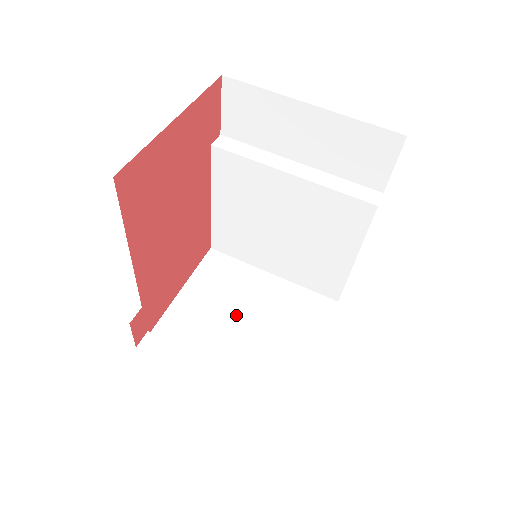
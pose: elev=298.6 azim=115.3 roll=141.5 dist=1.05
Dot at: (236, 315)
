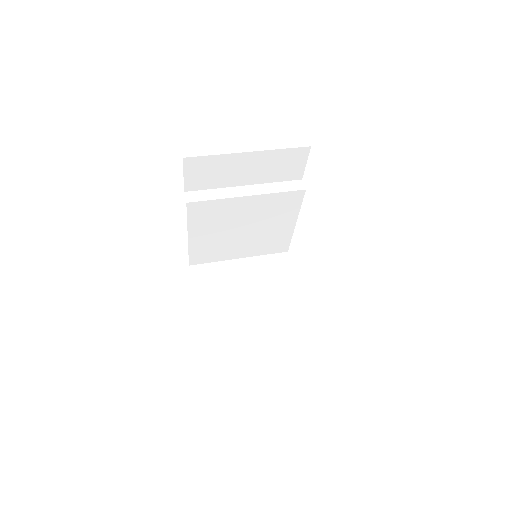
Dot at: (241, 297)
